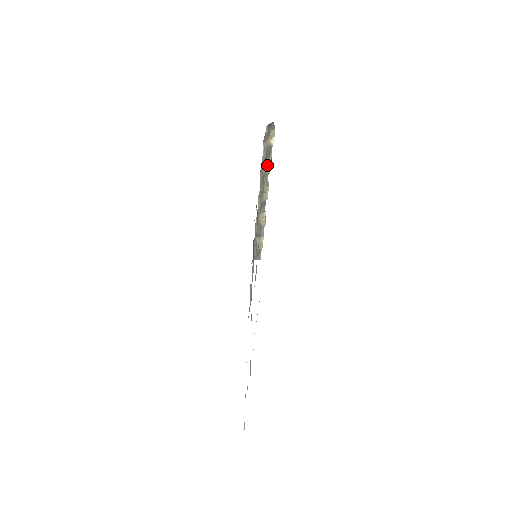
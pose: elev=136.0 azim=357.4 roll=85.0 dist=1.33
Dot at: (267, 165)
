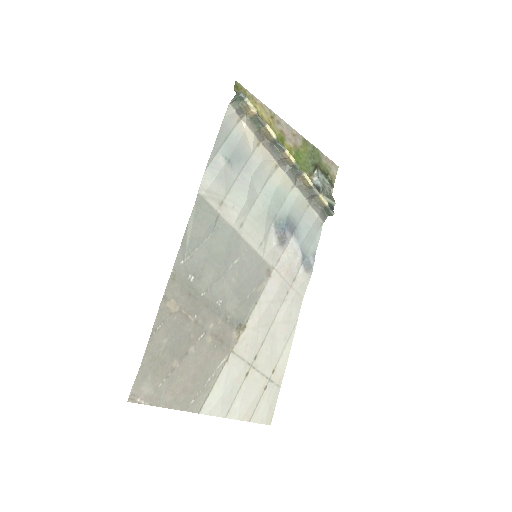
Dot at: (266, 133)
